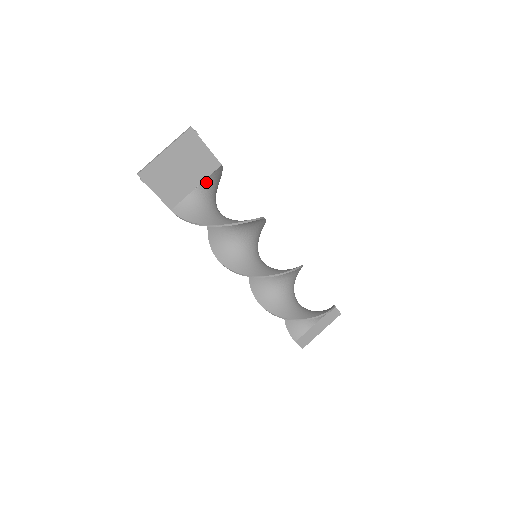
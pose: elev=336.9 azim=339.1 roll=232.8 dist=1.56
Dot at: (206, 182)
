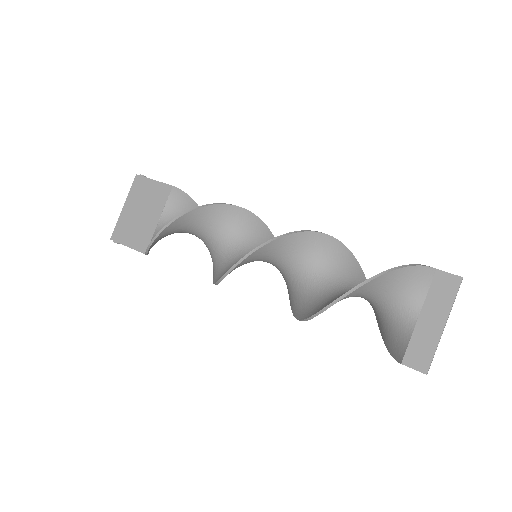
Dot at: (167, 210)
